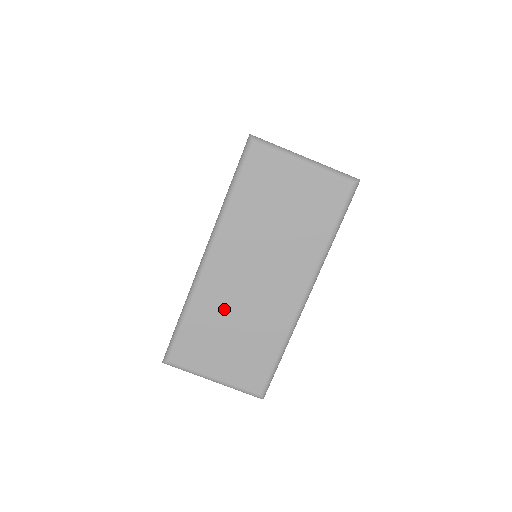
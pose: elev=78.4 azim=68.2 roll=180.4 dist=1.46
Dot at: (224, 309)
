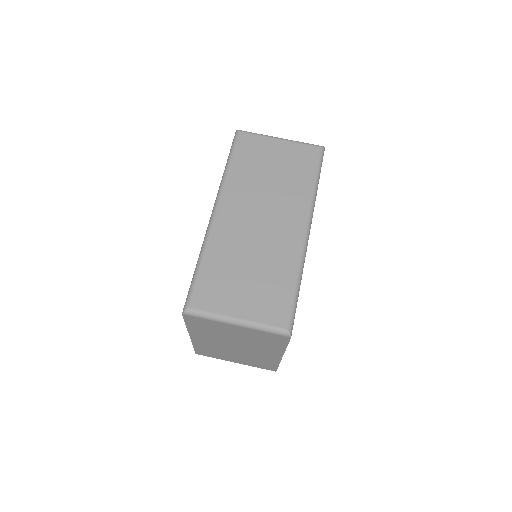
Dot at: (236, 250)
